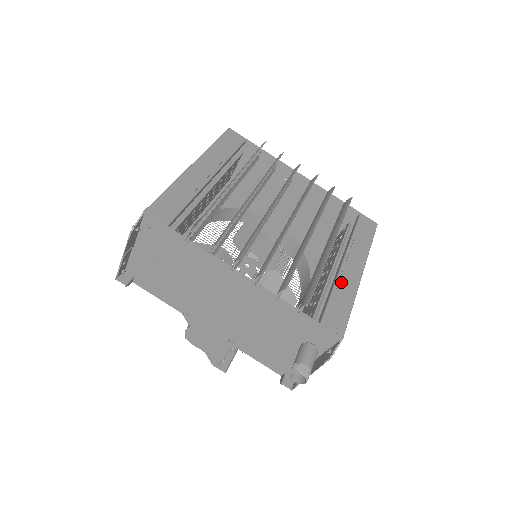
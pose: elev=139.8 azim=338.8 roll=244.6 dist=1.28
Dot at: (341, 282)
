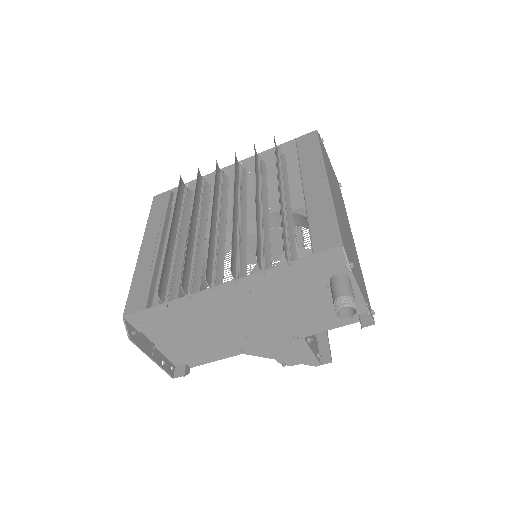
Dot at: (311, 205)
